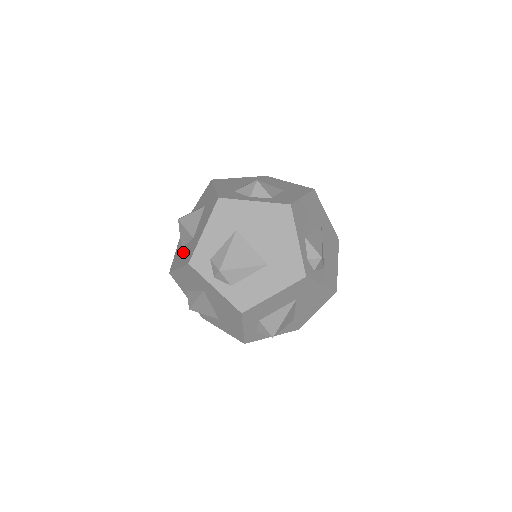
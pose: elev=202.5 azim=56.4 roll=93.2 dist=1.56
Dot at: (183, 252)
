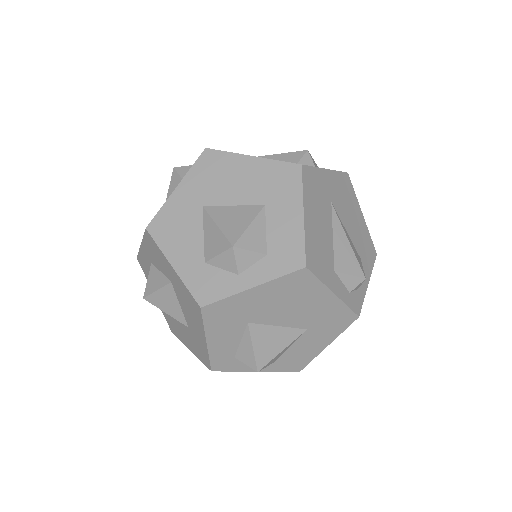
Dot at: (180, 330)
